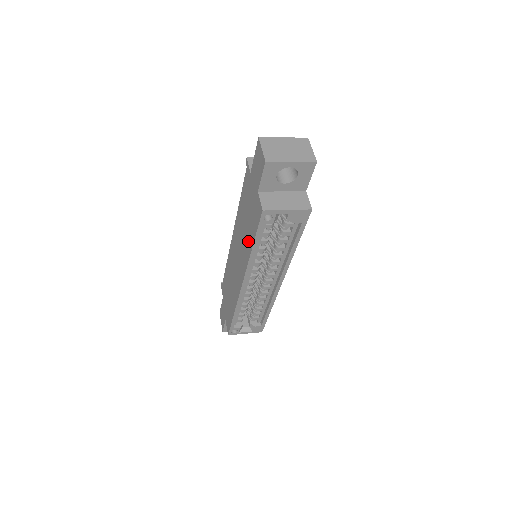
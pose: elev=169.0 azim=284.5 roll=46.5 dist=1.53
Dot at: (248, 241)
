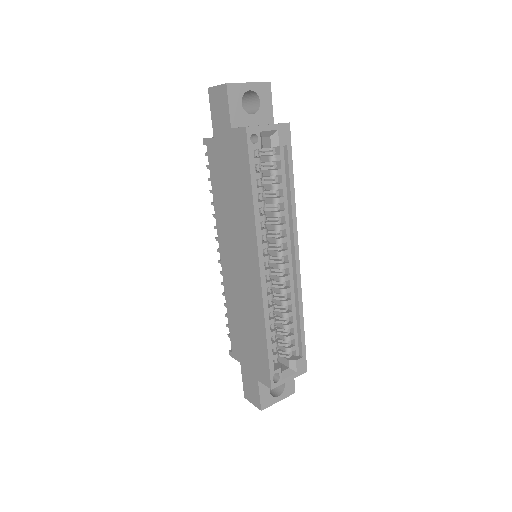
Dot at: (243, 201)
